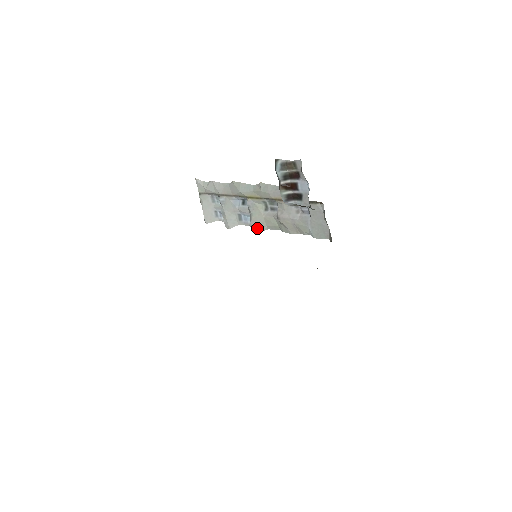
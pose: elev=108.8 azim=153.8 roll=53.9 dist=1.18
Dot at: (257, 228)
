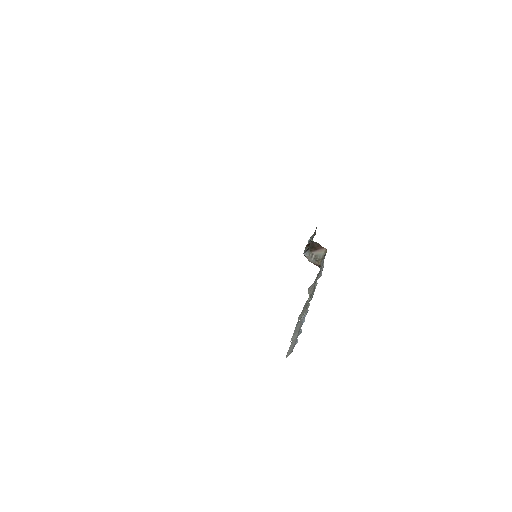
Dot at: (300, 318)
